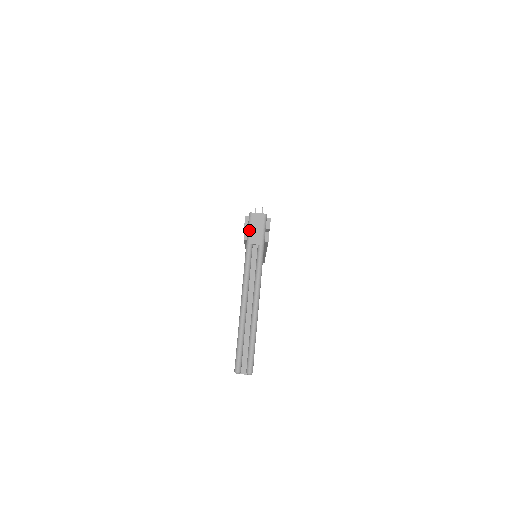
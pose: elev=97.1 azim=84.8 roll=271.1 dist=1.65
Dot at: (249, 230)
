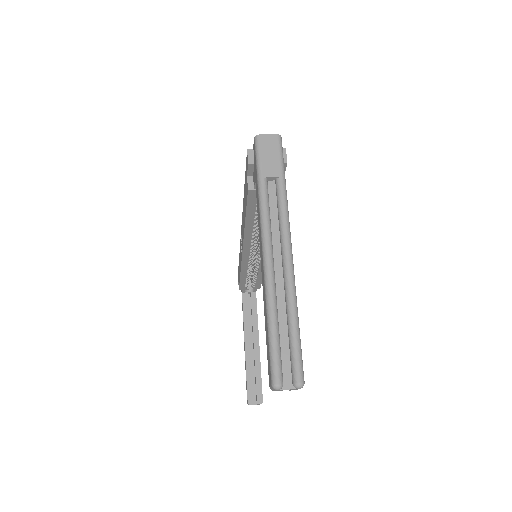
Dot at: (258, 159)
